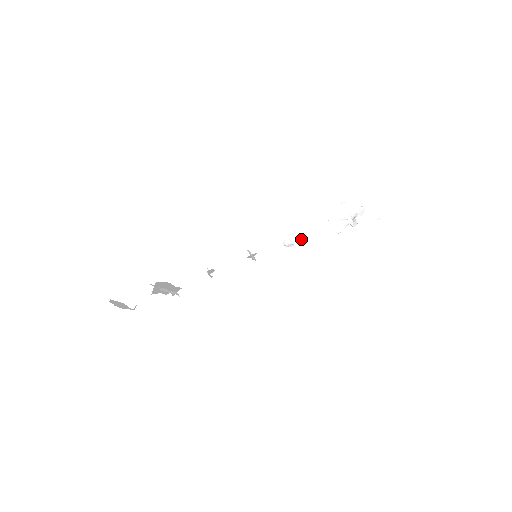
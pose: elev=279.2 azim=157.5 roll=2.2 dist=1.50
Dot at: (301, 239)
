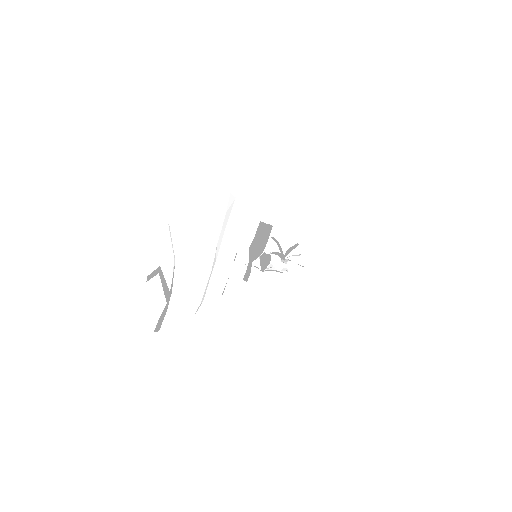
Dot at: occluded
